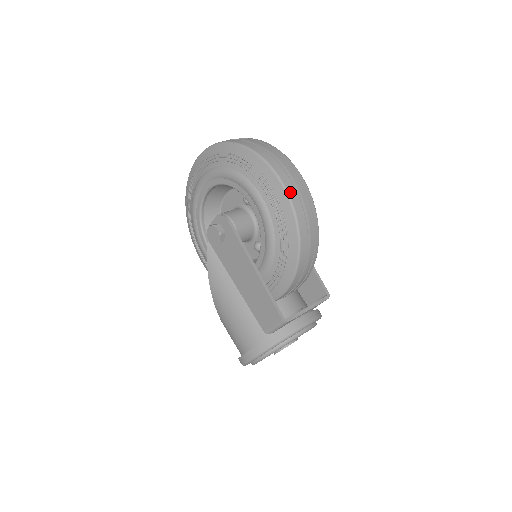
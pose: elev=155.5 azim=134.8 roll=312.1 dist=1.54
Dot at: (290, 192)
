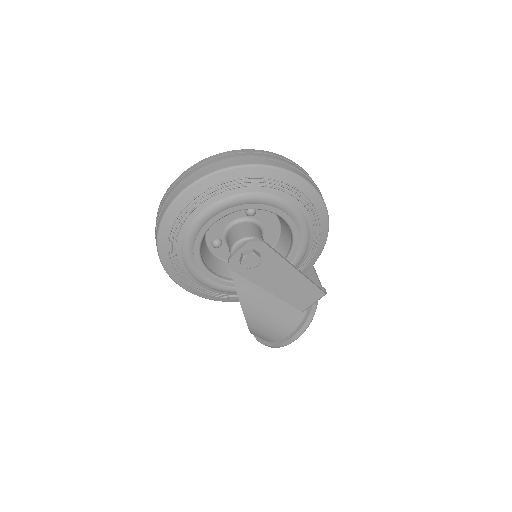
Dot at: (319, 193)
